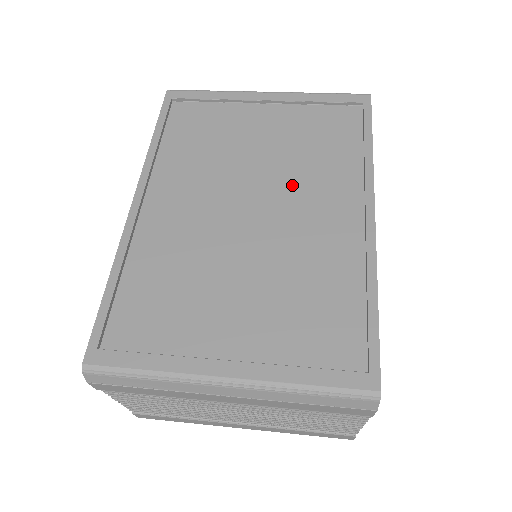
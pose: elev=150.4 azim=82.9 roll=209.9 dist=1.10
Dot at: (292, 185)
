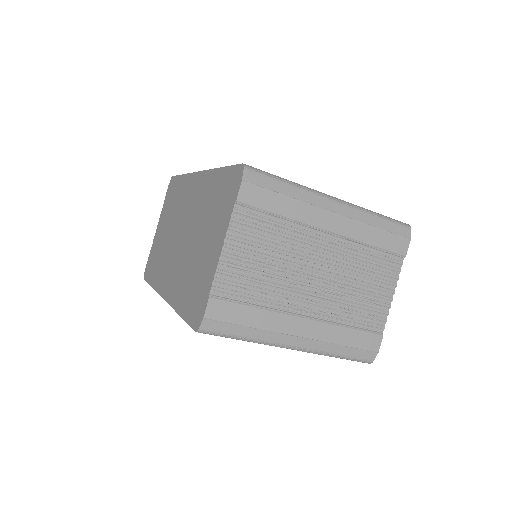
Dot at: occluded
